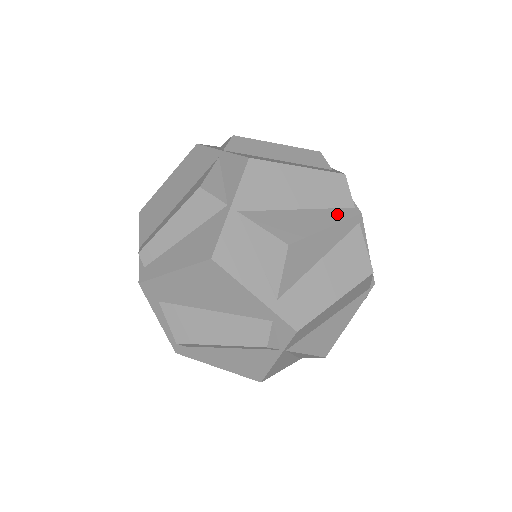
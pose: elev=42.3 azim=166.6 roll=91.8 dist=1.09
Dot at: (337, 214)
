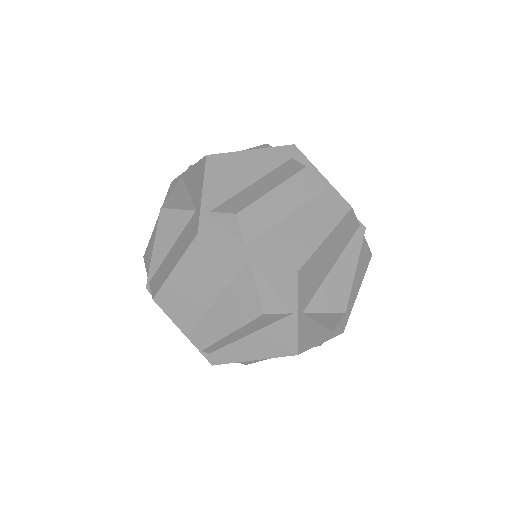
Dot at: (354, 246)
